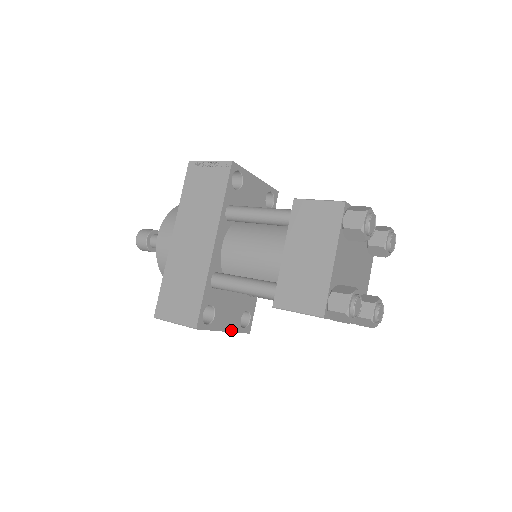
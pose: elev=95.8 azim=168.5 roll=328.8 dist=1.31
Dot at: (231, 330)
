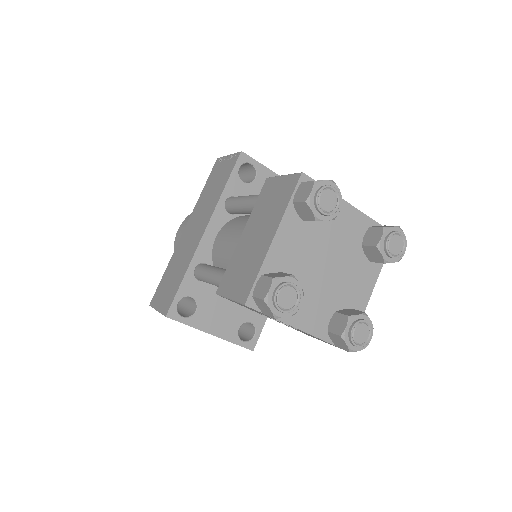
Dot at: (222, 336)
